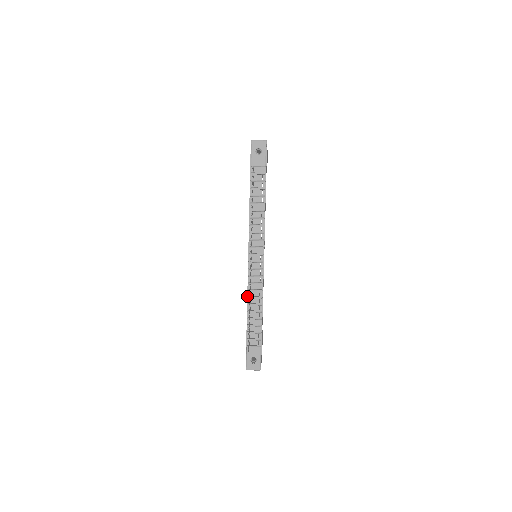
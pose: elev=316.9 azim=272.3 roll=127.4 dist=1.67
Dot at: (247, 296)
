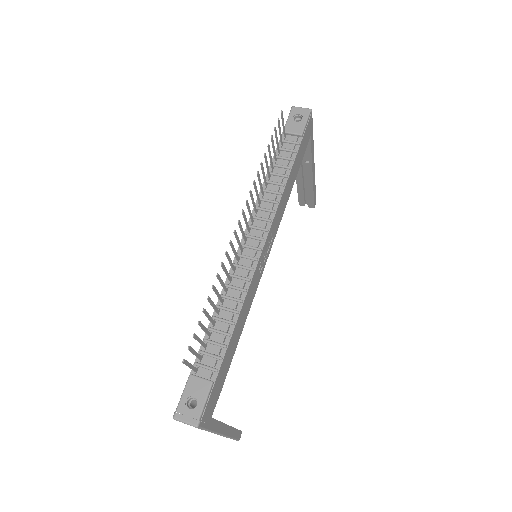
Dot at: (220, 294)
